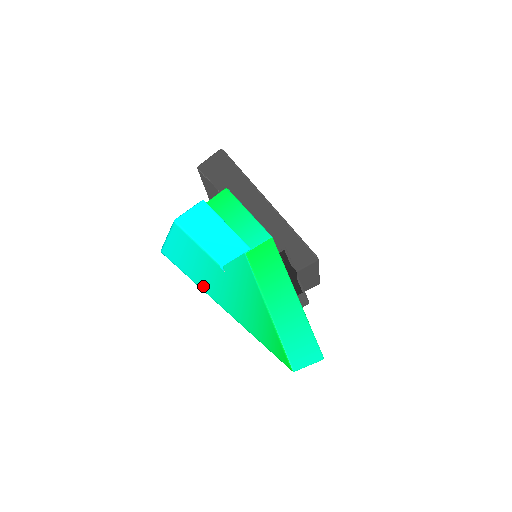
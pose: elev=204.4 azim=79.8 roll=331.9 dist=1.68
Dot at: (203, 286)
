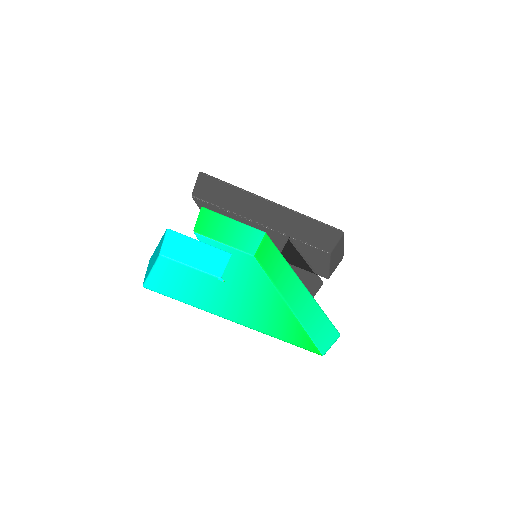
Dot at: (195, 303)
